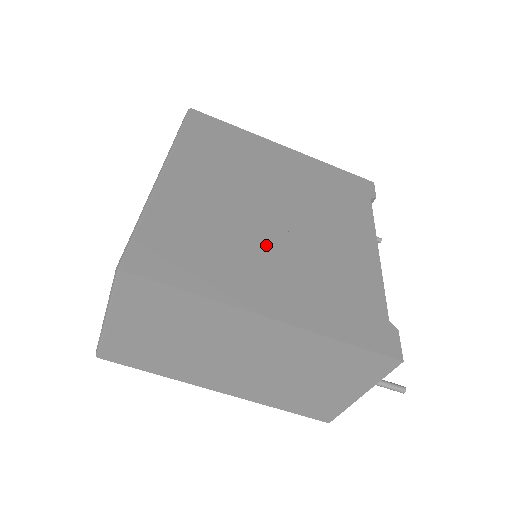
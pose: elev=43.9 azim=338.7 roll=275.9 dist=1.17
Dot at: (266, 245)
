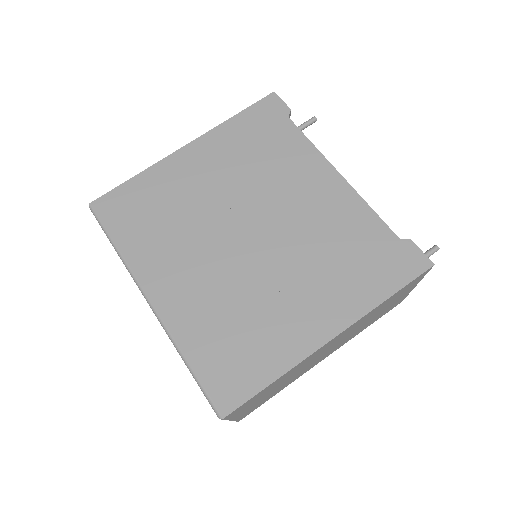
Dot at: (272, 277)
